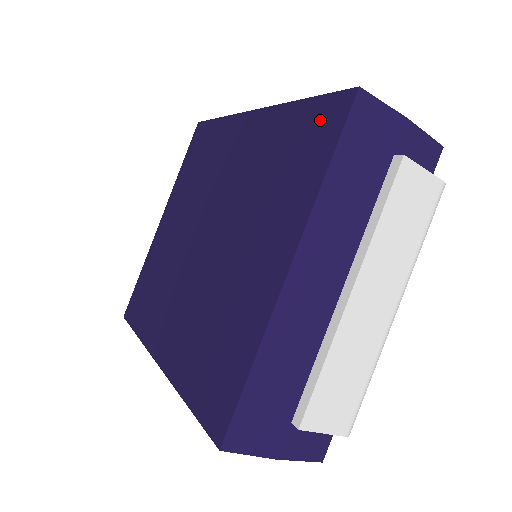
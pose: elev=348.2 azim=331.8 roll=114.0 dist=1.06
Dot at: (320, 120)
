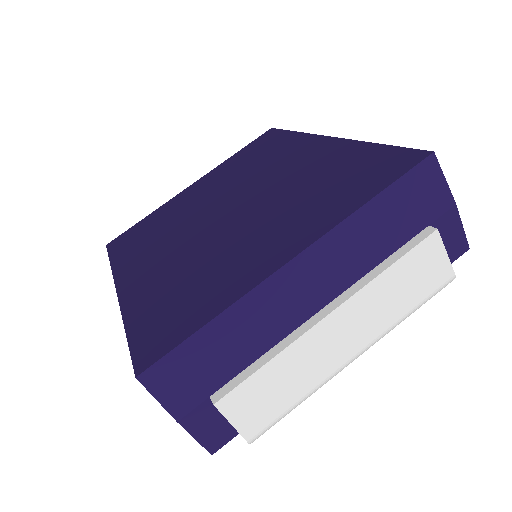
Dot at: (385, 163)
